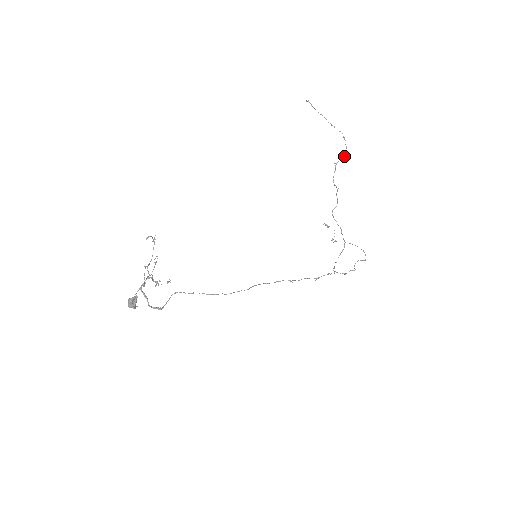
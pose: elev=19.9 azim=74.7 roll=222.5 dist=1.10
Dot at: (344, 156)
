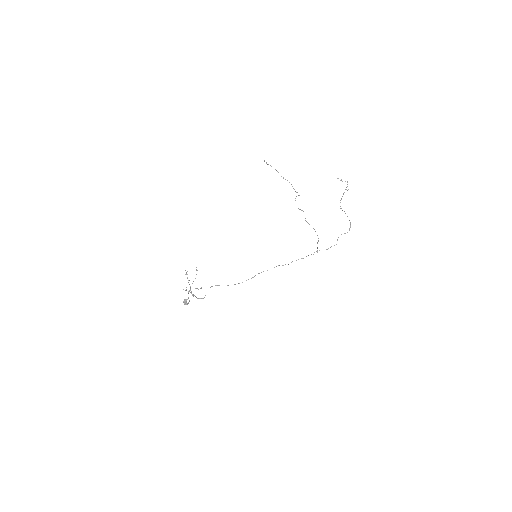
Dot at: (298, 195)
